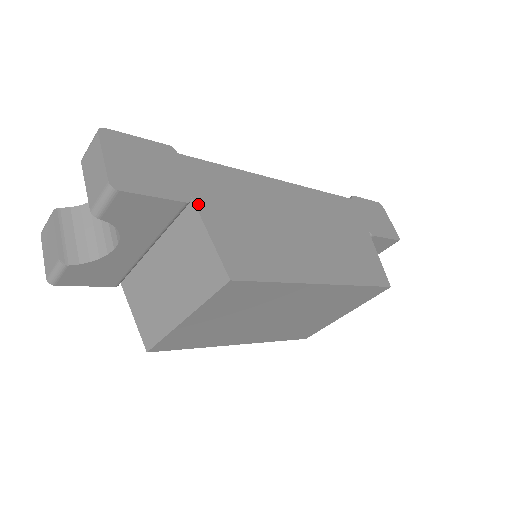
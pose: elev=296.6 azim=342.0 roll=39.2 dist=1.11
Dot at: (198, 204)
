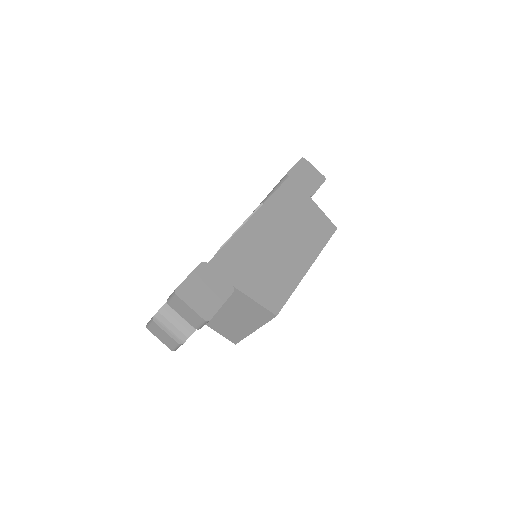
Dot at: (237, 287)
